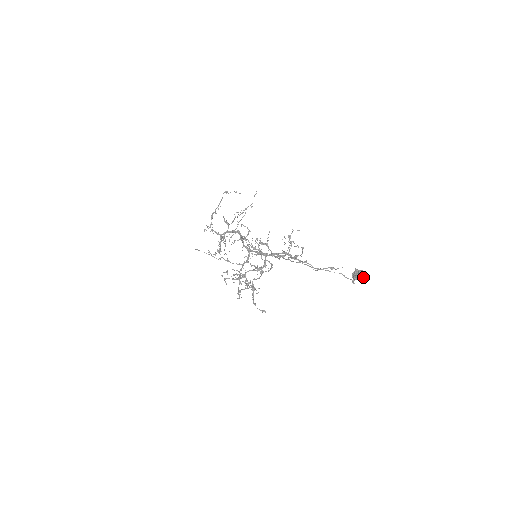
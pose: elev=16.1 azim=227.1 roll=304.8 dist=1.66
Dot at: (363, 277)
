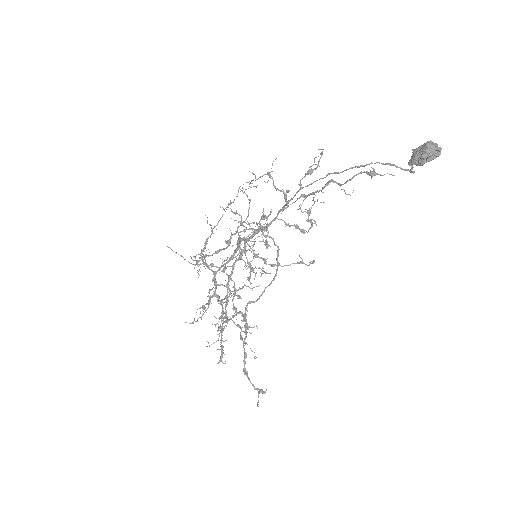
Dot at: (428, 144)
